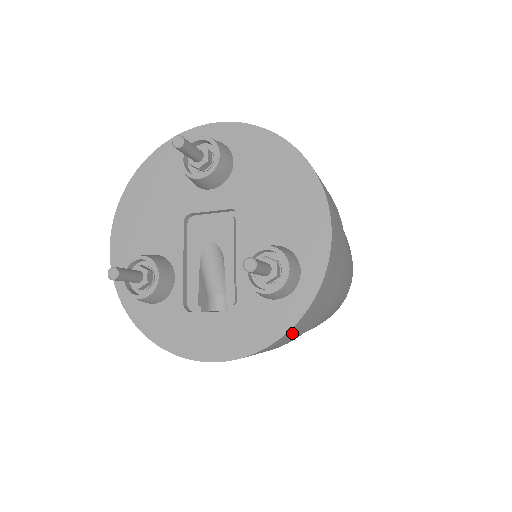
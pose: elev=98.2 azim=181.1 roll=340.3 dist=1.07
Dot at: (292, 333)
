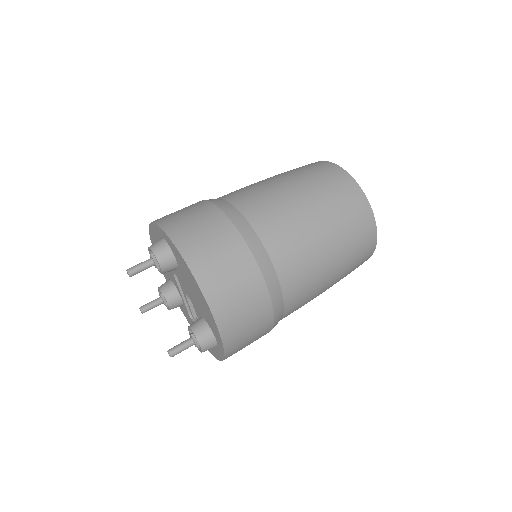
Dot at: occluded
